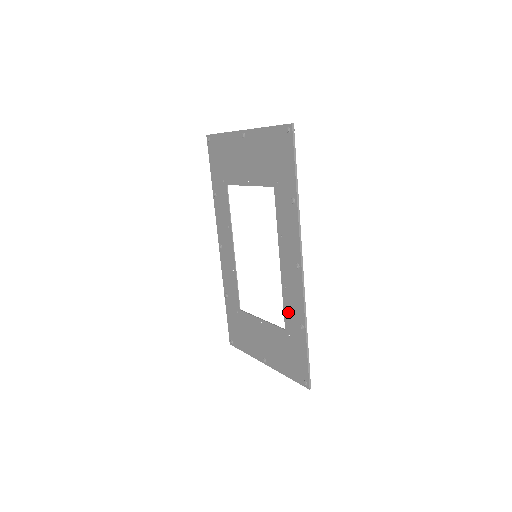
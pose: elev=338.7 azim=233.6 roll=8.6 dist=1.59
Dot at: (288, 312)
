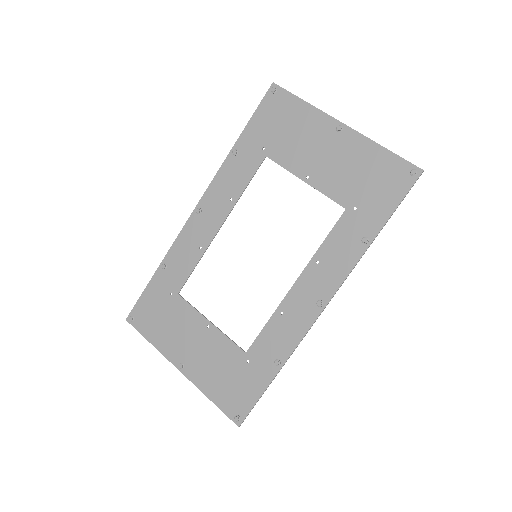
Dot at: (266, 338)
